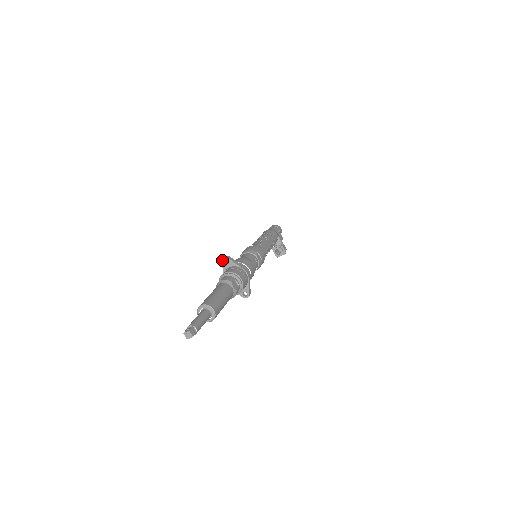
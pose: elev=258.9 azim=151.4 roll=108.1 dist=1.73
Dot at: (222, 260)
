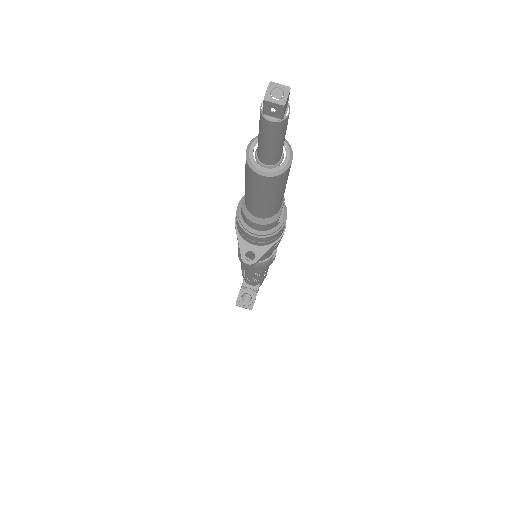
Dot at: occluded
